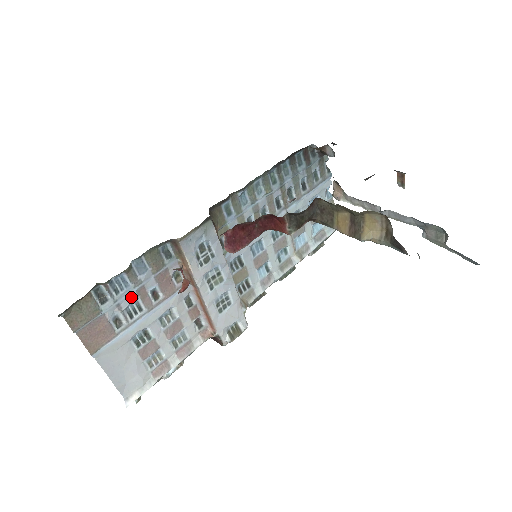
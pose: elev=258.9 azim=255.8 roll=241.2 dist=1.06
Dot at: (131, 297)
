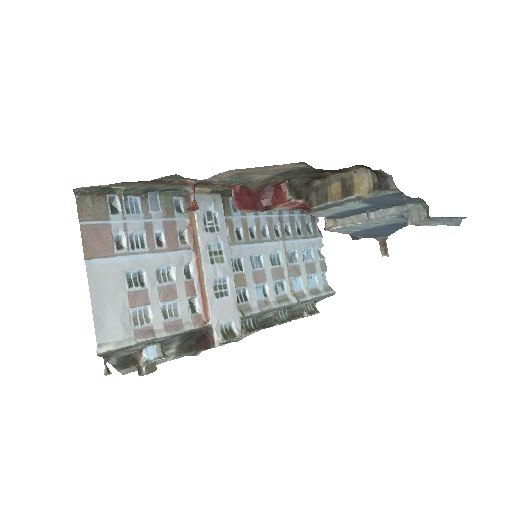
Dot at: (138, 225)
